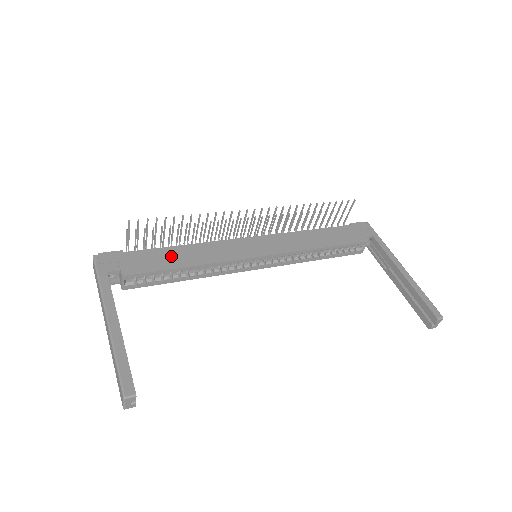
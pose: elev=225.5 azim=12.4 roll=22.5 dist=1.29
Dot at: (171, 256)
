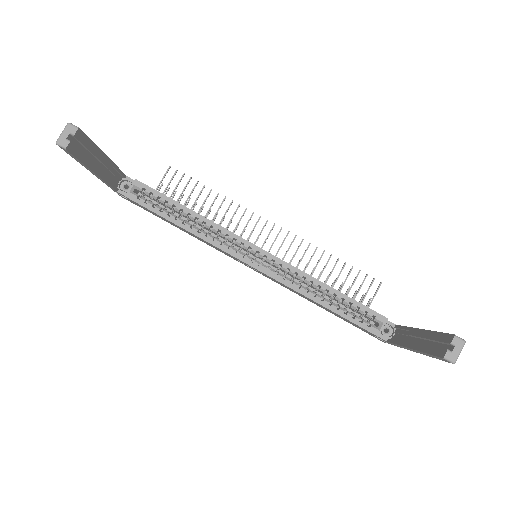
Dot at: occluded
